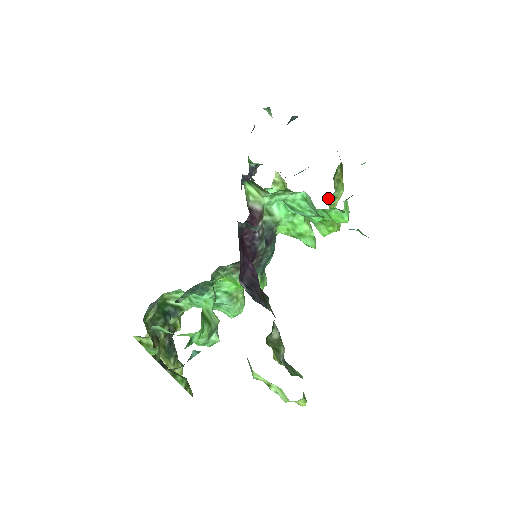
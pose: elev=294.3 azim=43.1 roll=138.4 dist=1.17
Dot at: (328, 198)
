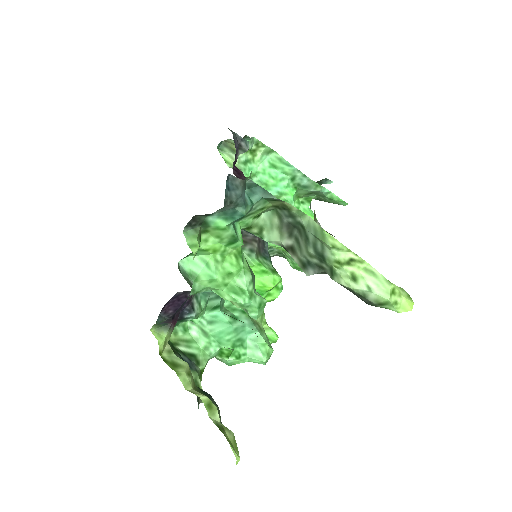
Dot at: occluded
